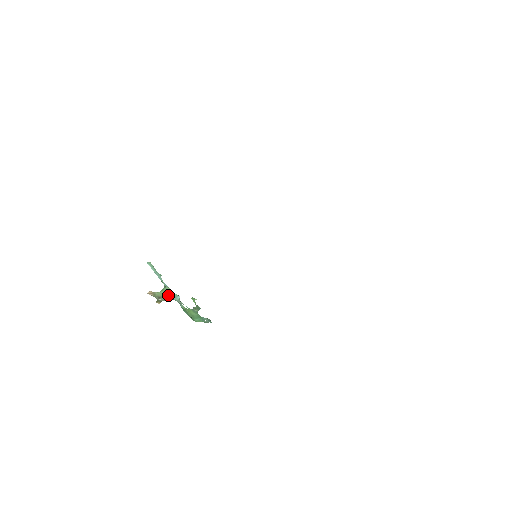
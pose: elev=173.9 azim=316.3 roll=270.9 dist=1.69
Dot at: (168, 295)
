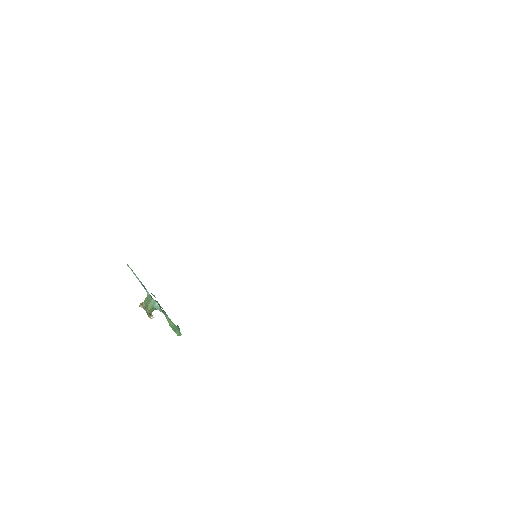
Dot at: (148, 302)
